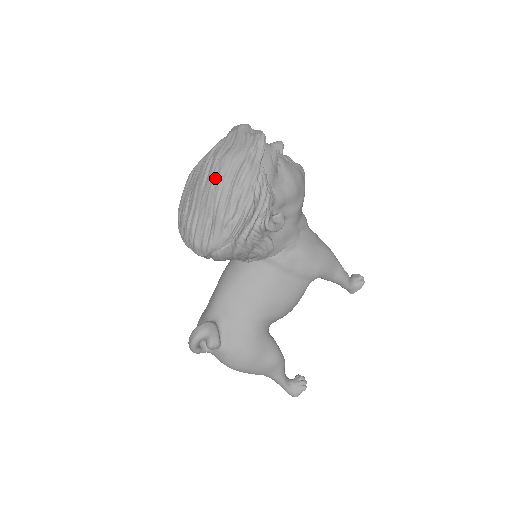
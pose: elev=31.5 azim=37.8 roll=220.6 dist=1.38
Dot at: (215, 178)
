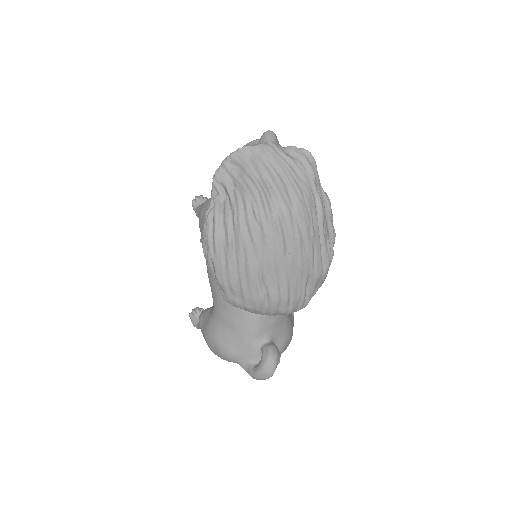
Dot at: (301, 239)
